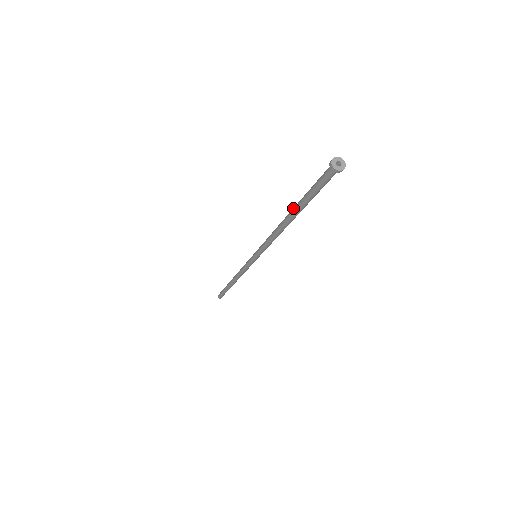
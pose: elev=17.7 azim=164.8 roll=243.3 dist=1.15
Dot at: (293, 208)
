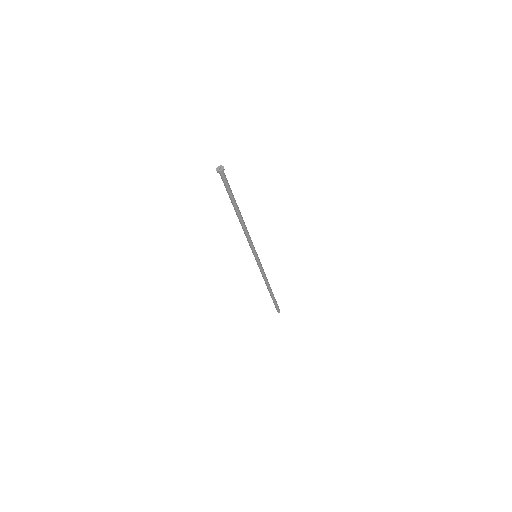
Dot at: occluded
